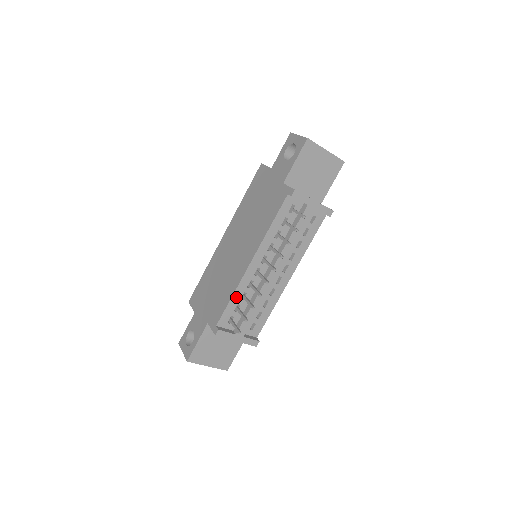
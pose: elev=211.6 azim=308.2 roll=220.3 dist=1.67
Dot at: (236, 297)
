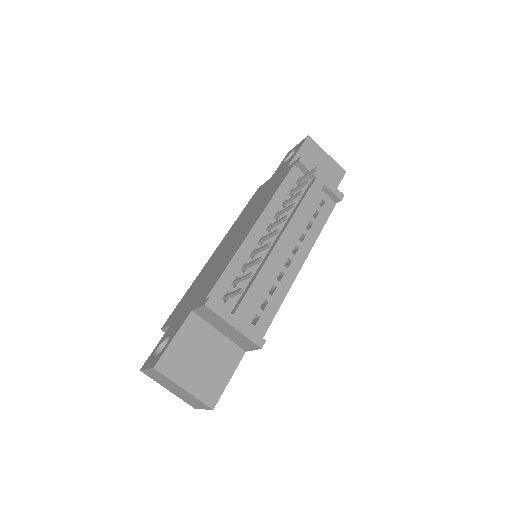
Dot at: (235, 265)
